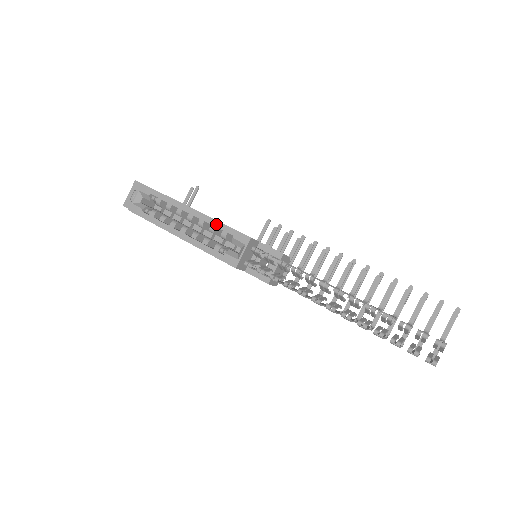
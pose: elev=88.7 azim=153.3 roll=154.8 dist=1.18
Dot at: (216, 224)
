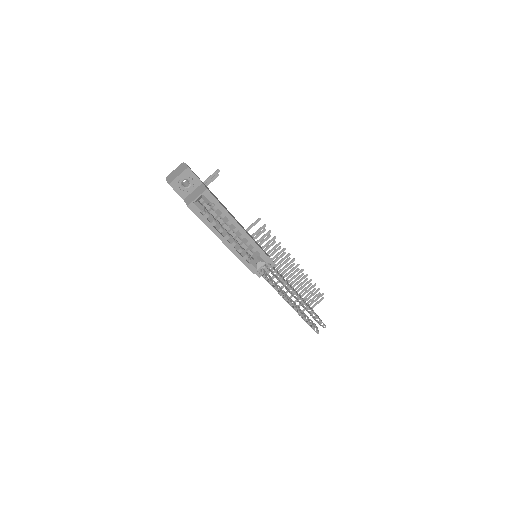
Dot at: (253, 244)
